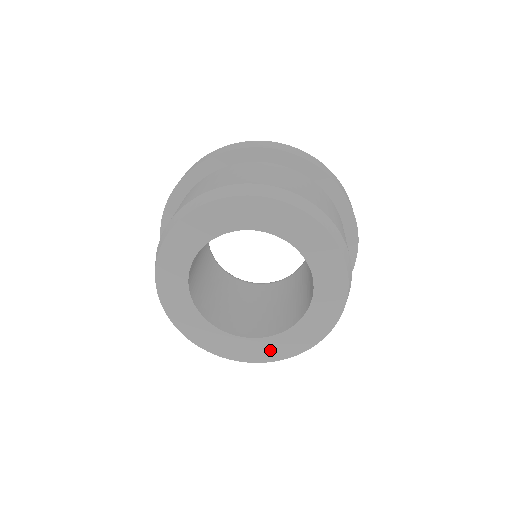
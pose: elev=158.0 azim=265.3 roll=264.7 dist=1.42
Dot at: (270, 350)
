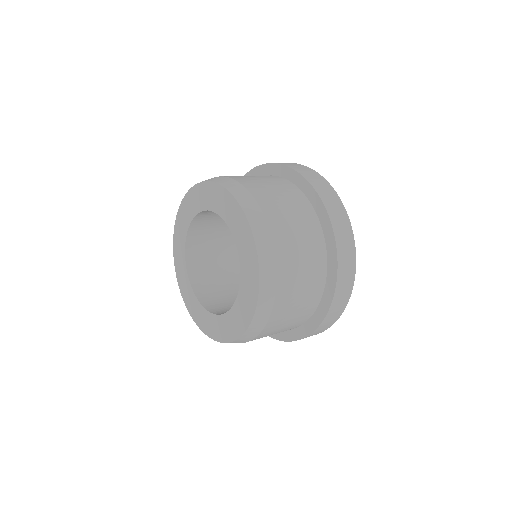
Dot at: (215, 328)
